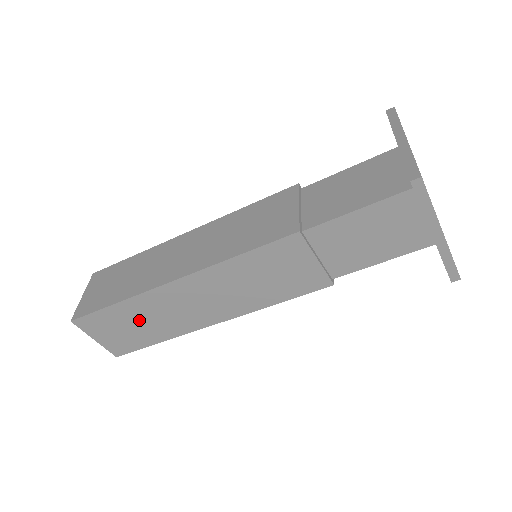
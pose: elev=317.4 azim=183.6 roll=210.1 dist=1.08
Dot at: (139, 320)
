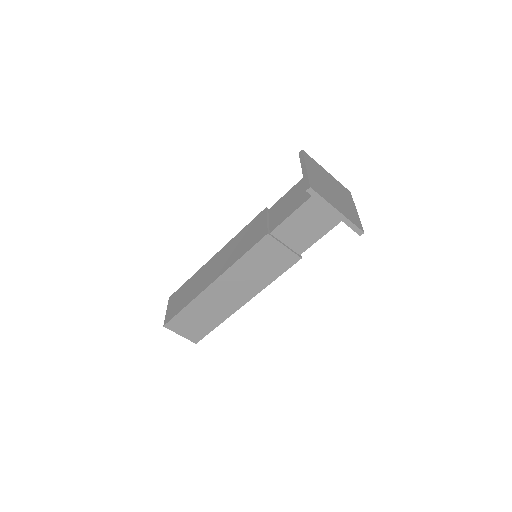
Dot at: (201, 314)
